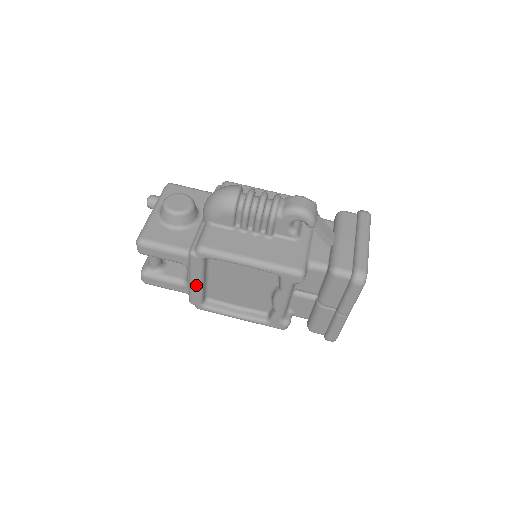
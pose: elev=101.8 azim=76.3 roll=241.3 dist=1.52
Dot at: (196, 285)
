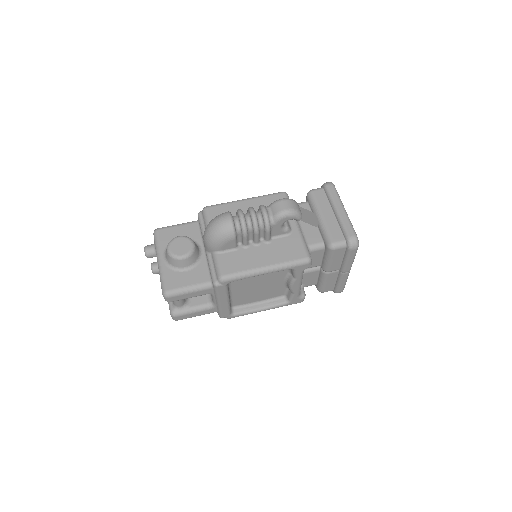
Dot at: (224, 304)
